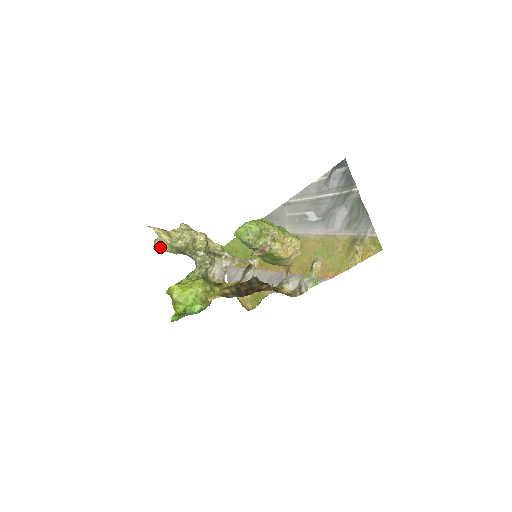
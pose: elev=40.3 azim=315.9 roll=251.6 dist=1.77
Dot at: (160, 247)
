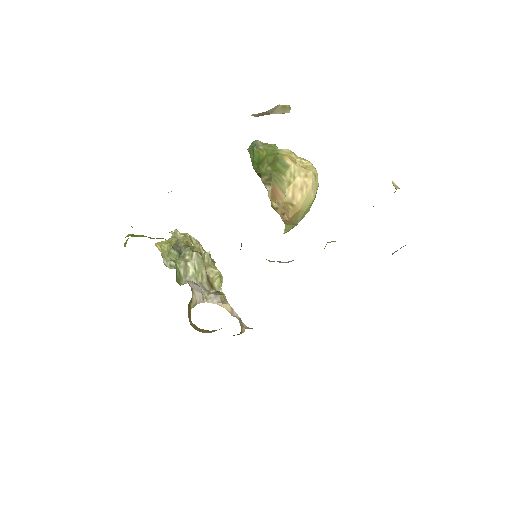
Dot at: (163, 242)
